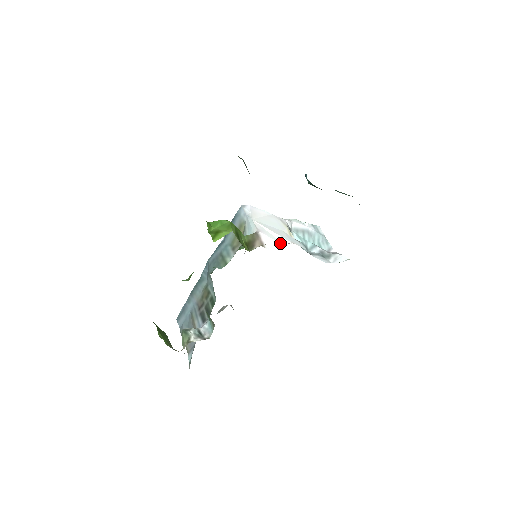
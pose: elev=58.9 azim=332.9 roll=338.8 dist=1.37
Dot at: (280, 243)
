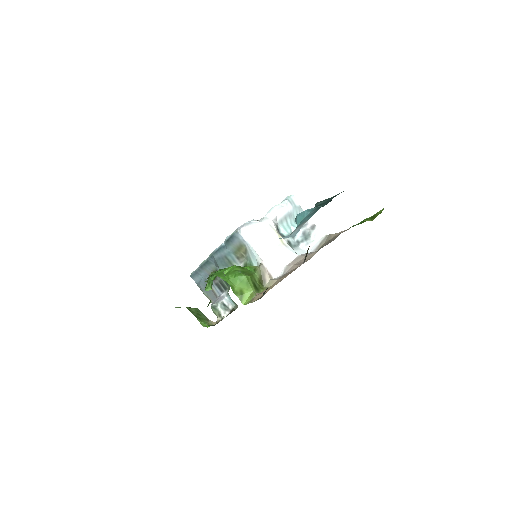
Dot at: (282, 267)
